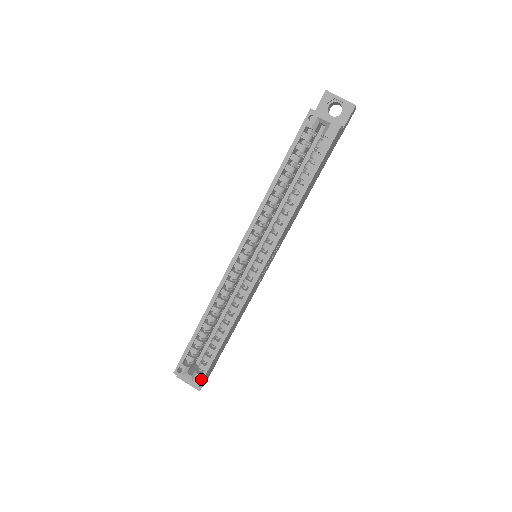
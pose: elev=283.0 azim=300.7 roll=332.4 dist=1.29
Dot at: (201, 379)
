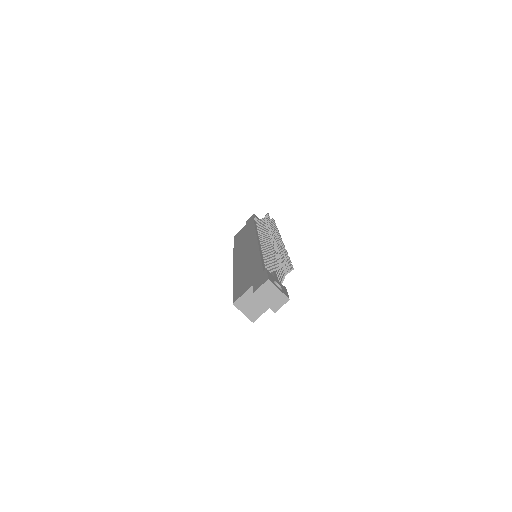
Dot at: occluded
